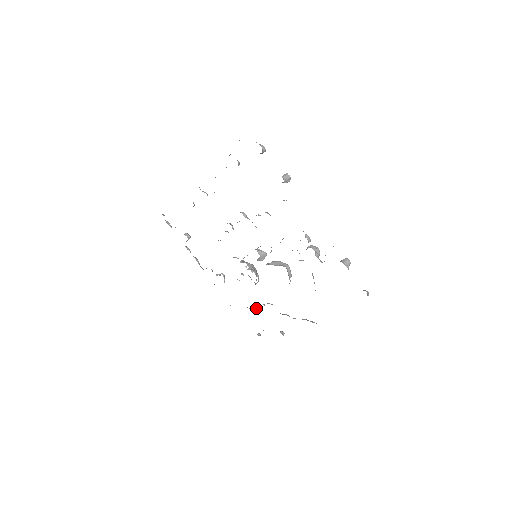
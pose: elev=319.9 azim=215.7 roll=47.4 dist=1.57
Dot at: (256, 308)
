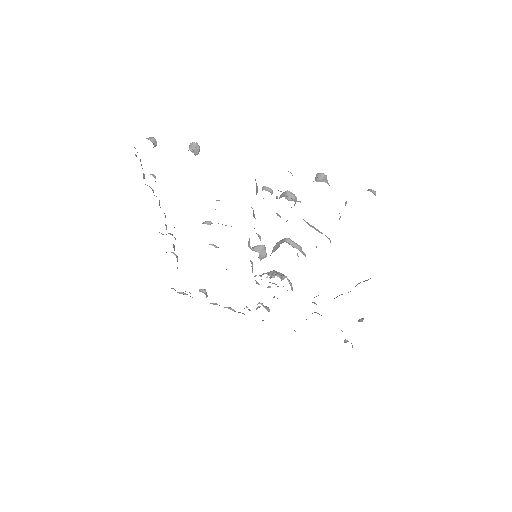
Dot at: (312, 313)
